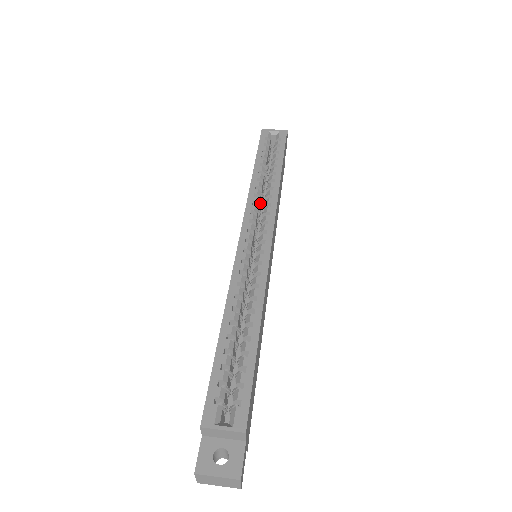
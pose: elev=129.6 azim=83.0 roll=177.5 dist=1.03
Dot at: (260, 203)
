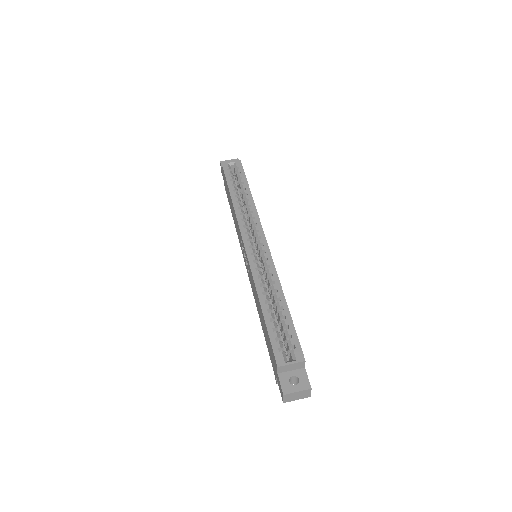
Dot at: (245, 218)
